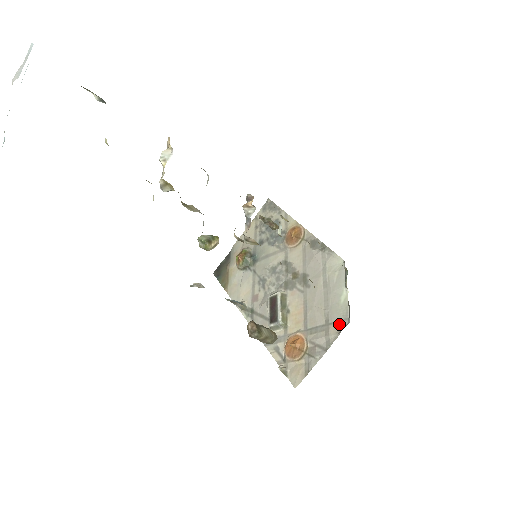
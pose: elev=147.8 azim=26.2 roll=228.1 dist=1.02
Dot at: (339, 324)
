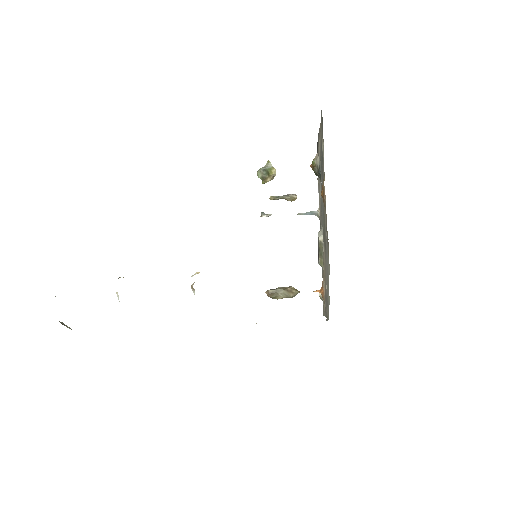
Dot at: (328, 312)
